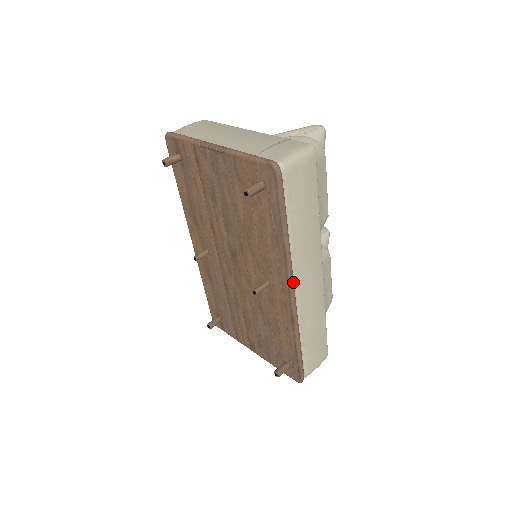
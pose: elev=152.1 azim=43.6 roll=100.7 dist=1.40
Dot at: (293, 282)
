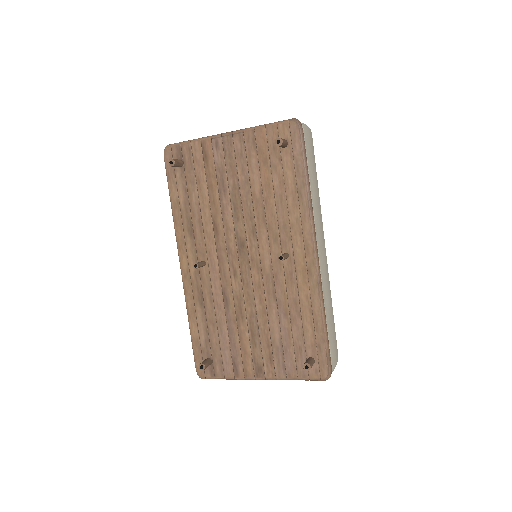
Dot at: (316, 238)
